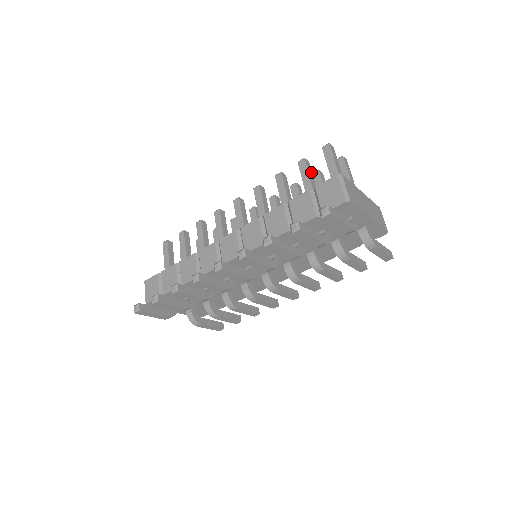
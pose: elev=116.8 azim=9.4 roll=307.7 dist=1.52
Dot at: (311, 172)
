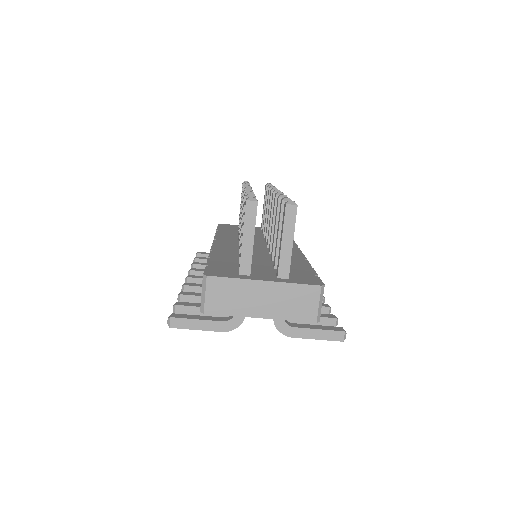
Dot at: occluded
